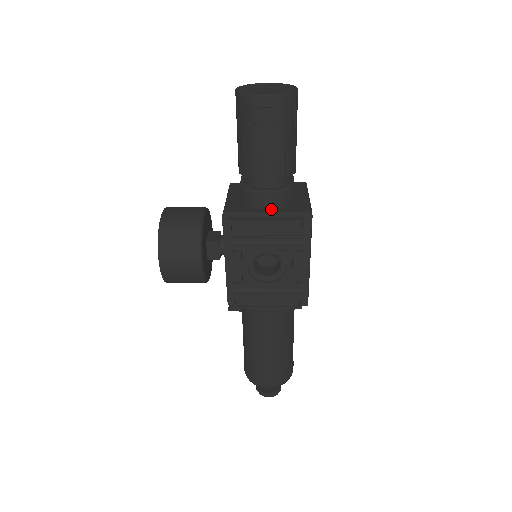
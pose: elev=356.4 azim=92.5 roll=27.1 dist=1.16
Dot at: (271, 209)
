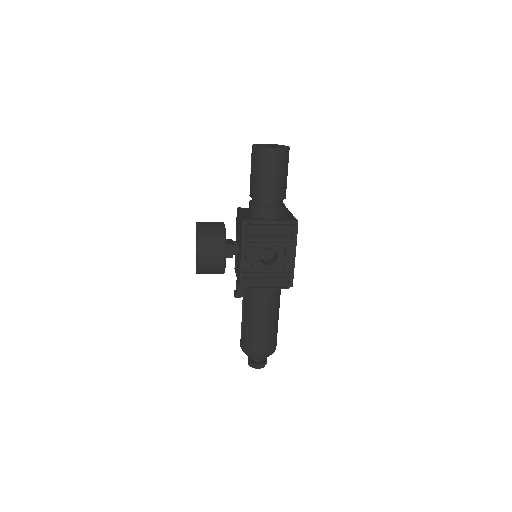
Dot at: (273, 219)
